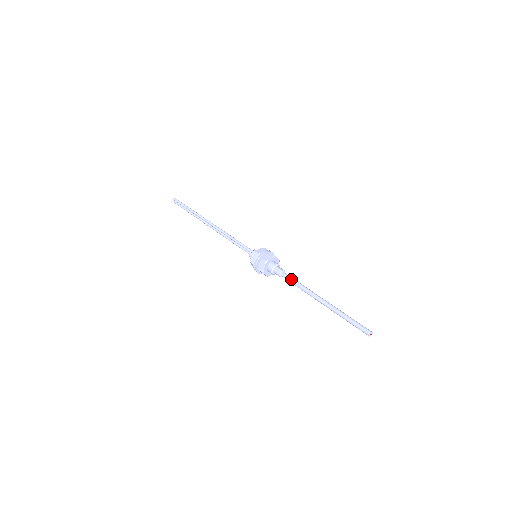
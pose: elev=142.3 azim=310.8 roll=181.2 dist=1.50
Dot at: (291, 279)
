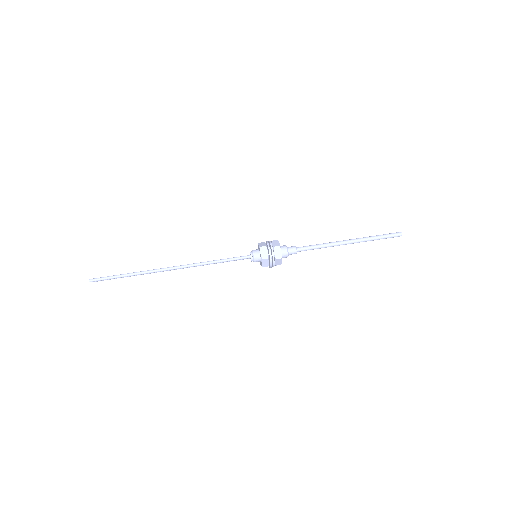
Dot at: (310, 249)
